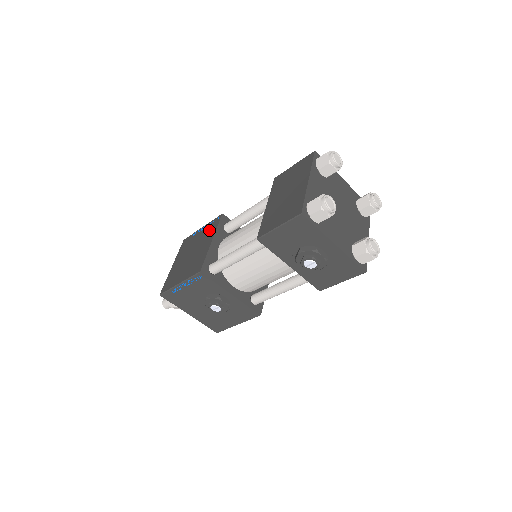
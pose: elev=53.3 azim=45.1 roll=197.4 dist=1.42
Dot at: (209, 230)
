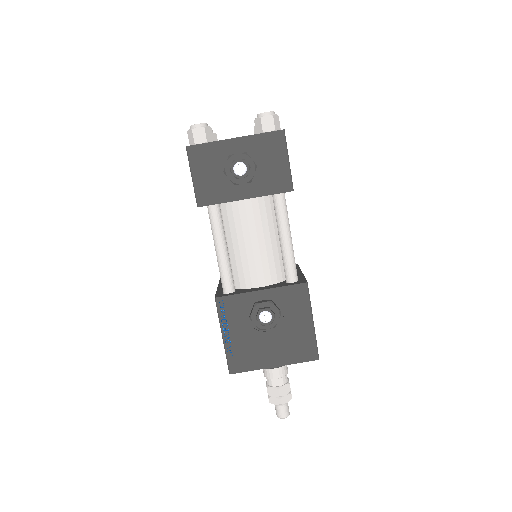
Dot at: occluded
